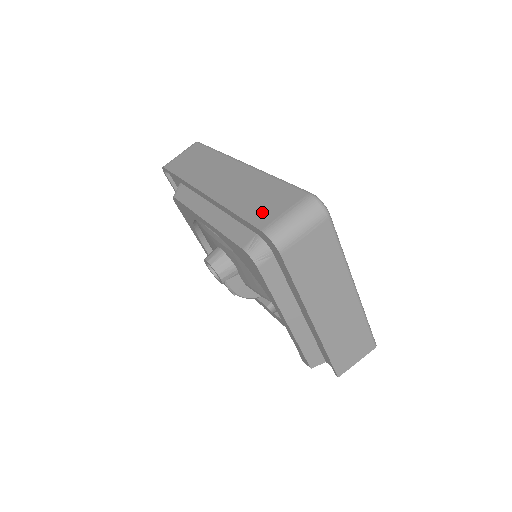
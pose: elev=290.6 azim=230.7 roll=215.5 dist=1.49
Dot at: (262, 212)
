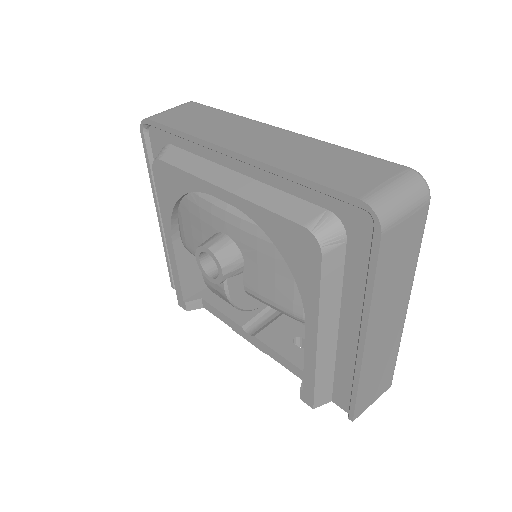
Dot at: (347, 179)
